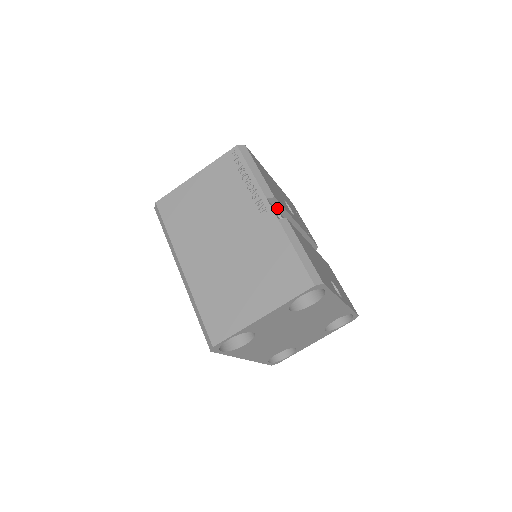
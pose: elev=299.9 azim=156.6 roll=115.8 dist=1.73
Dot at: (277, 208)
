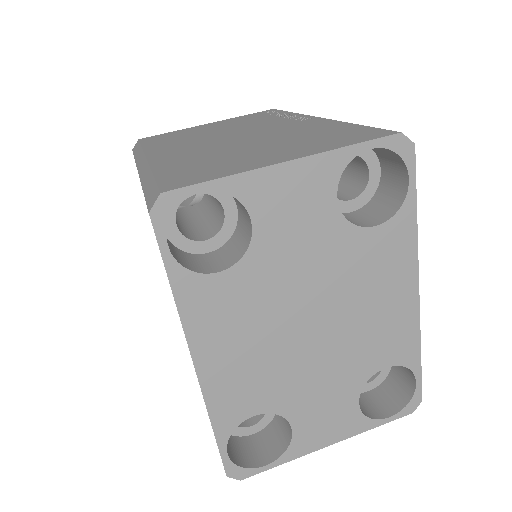
Dot at: occluded
